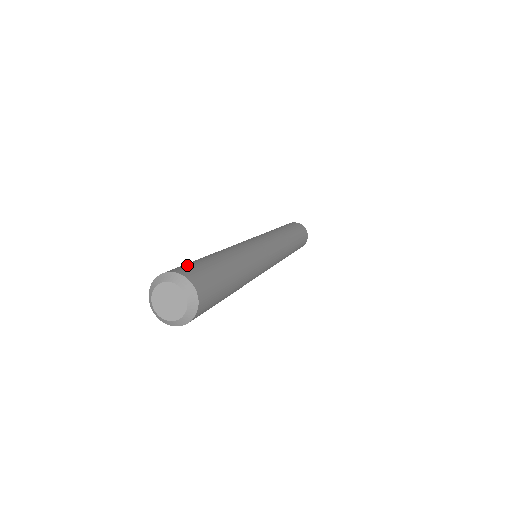
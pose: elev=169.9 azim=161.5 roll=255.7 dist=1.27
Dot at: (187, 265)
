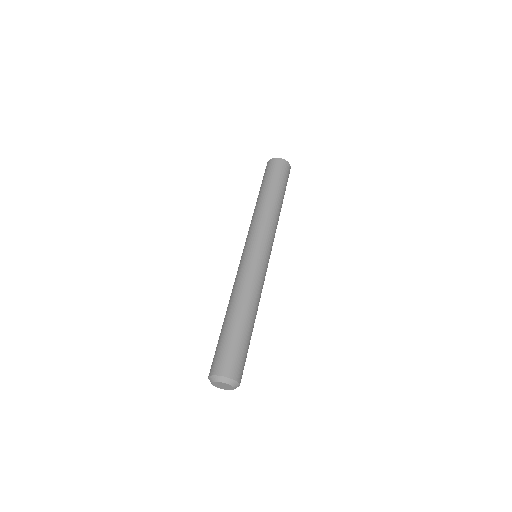
Dot at: (222, 356)
